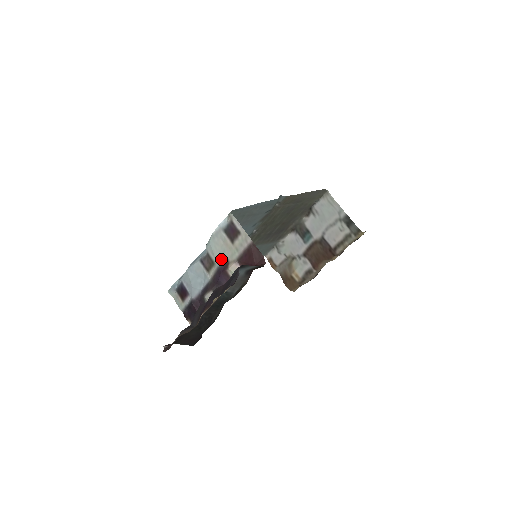
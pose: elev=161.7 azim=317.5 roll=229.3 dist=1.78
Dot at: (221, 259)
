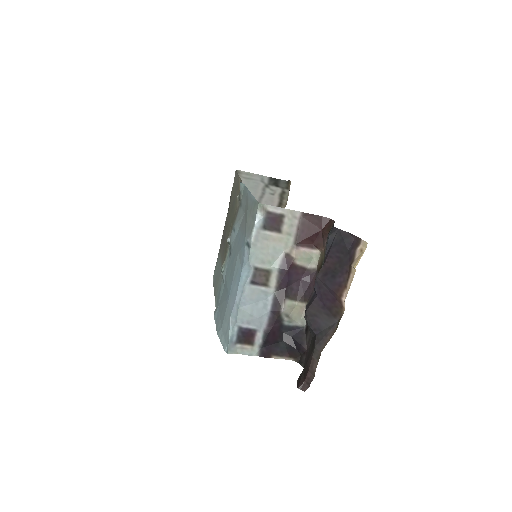
Dot at: (276, 259)
